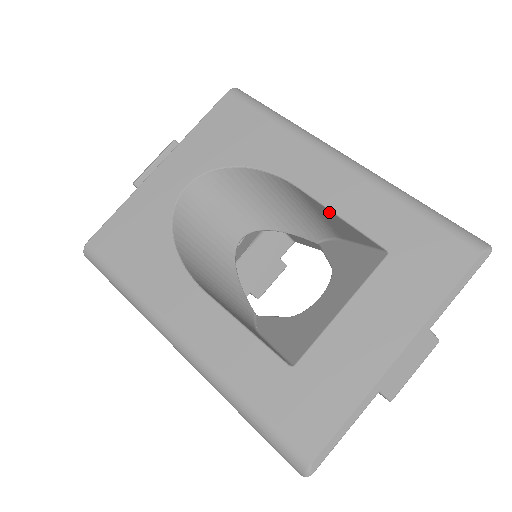
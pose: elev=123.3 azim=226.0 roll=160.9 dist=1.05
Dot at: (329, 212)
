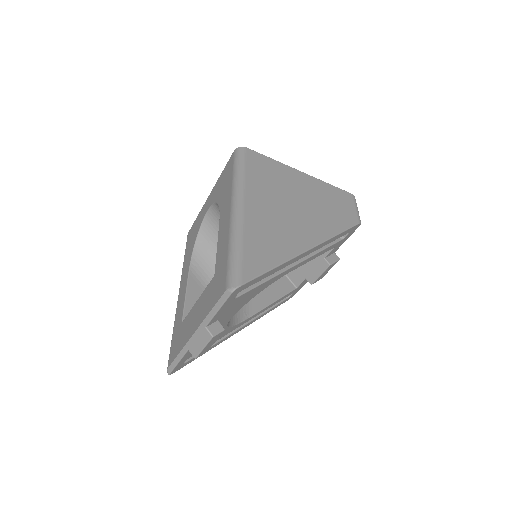
Dot at: occluded
